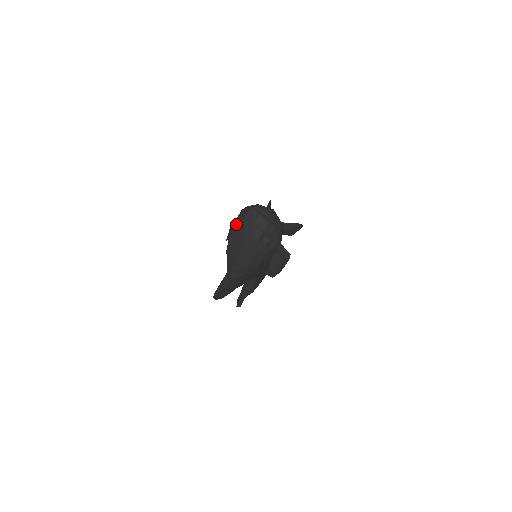
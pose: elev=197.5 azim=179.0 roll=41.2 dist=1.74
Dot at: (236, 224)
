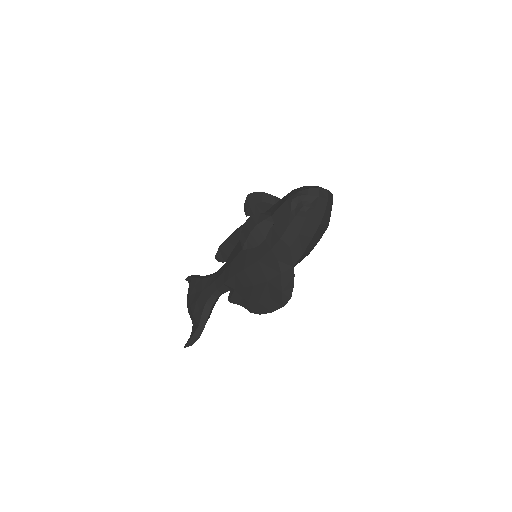
Dot at: (306, 211)
